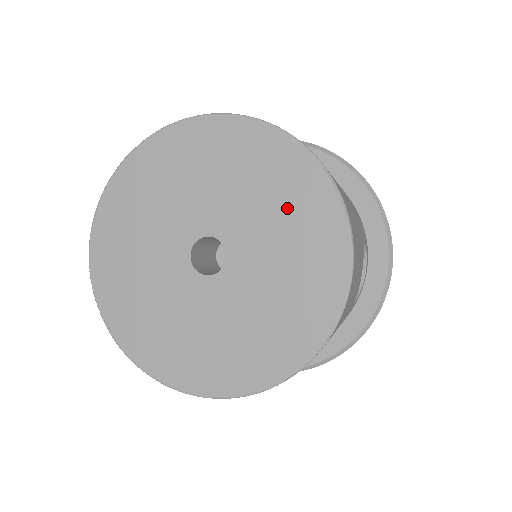
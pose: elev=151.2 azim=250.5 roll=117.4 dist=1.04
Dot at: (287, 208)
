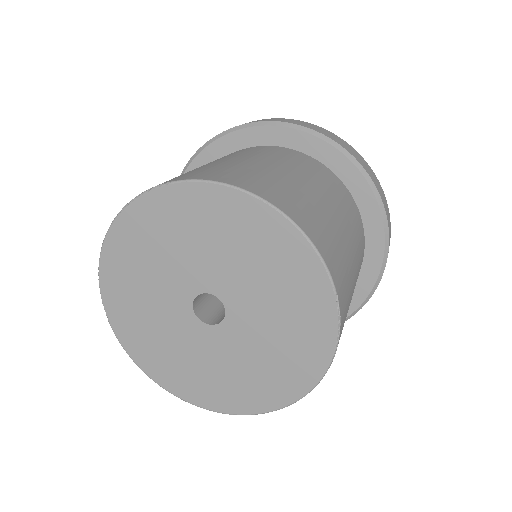
Dot at: (290, 309)
